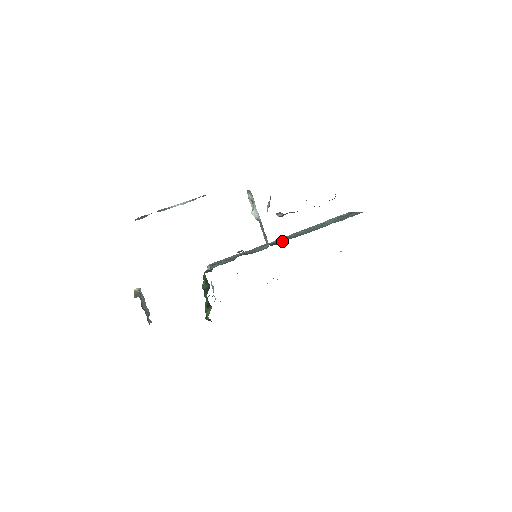
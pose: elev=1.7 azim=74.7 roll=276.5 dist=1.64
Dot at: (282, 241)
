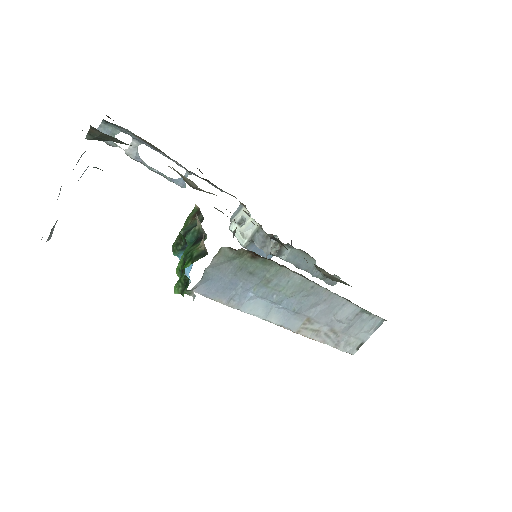
Dot at: occluded
